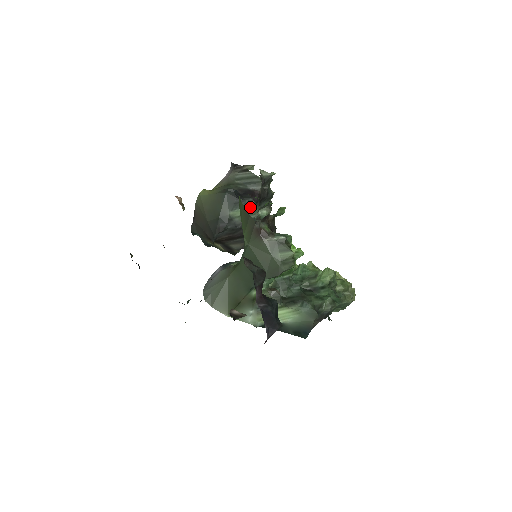
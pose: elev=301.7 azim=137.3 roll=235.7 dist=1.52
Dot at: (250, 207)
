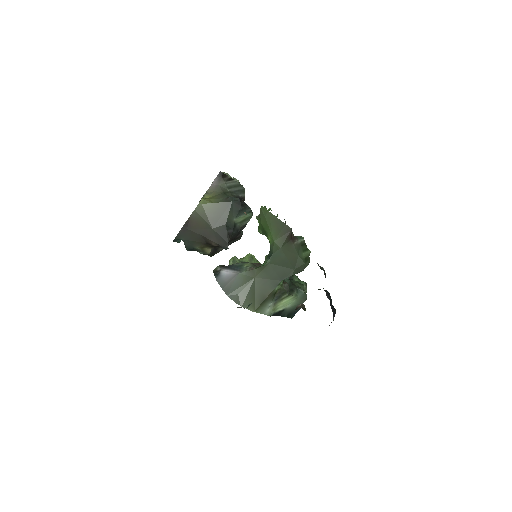
Dot at: (248, 213)
